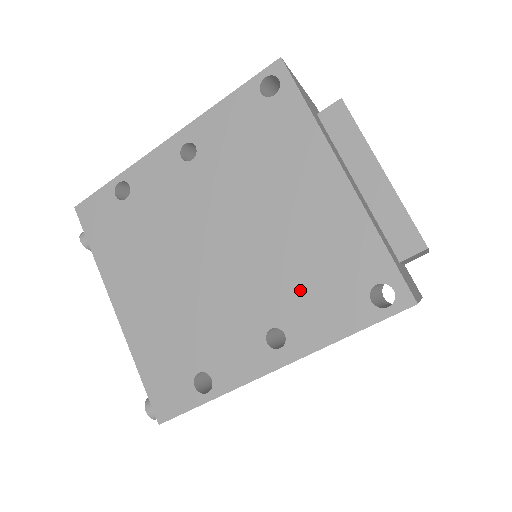
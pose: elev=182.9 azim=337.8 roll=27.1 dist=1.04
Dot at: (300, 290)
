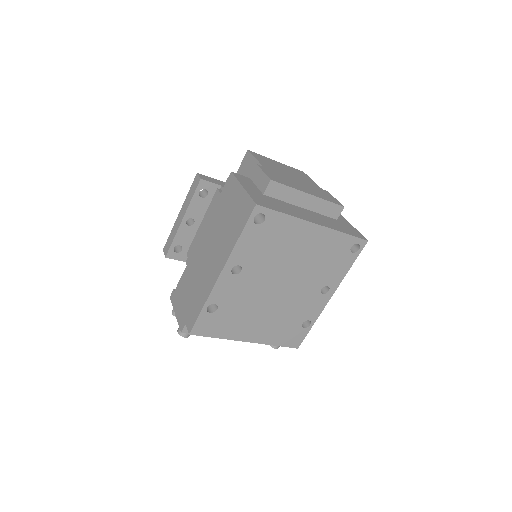
Dot at: (325, 271)
